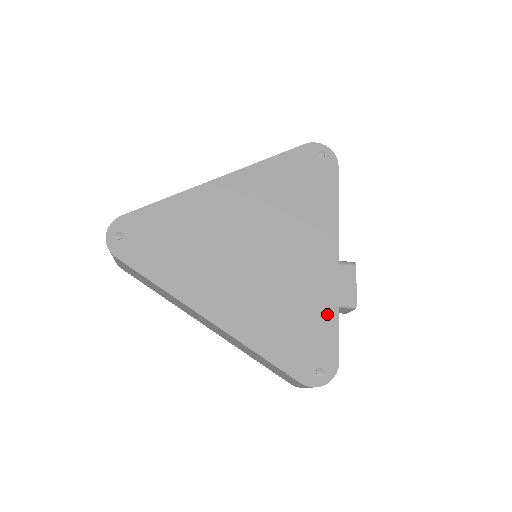
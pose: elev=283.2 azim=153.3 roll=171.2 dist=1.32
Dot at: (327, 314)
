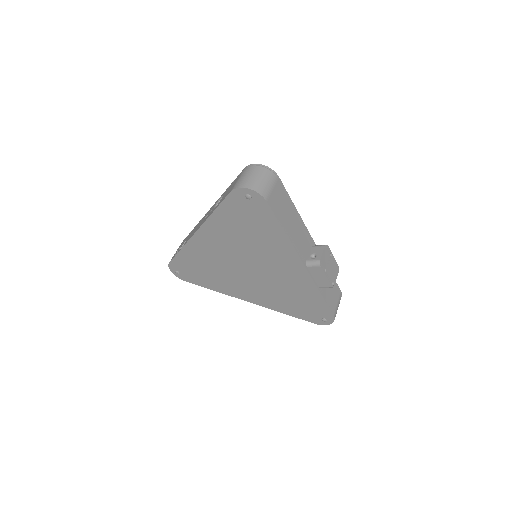
Dot at: (313, 295)
